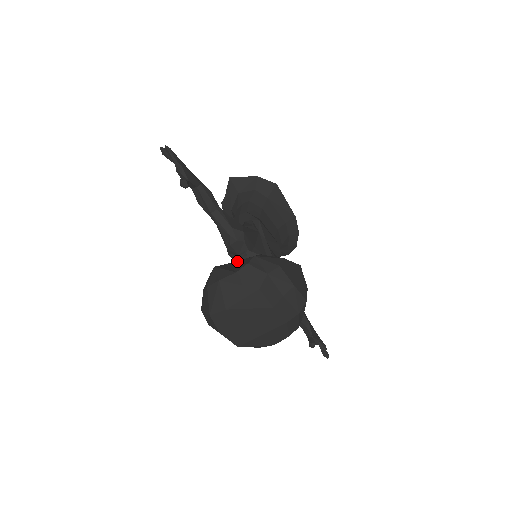
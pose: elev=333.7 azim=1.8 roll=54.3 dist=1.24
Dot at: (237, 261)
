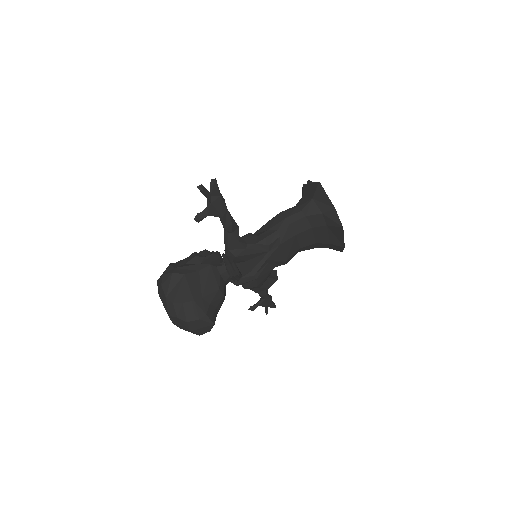
Dot at: (182, 287)
